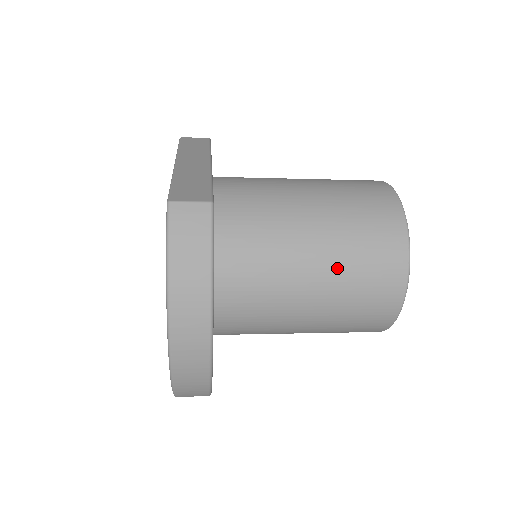
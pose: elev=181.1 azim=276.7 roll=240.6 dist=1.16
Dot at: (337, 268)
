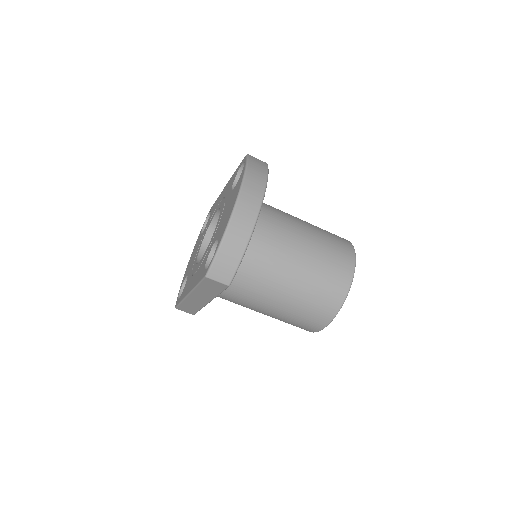
Dot at: (317, 239)
